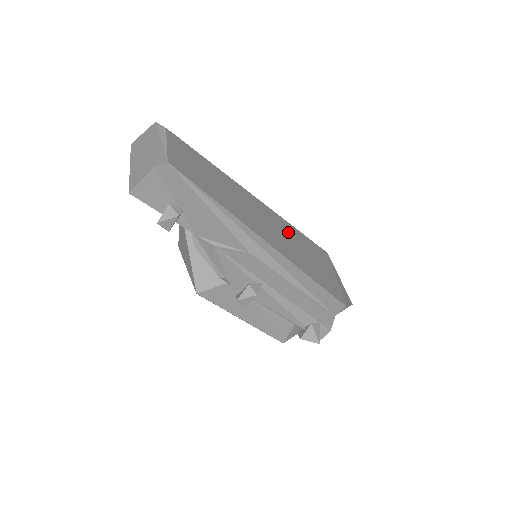
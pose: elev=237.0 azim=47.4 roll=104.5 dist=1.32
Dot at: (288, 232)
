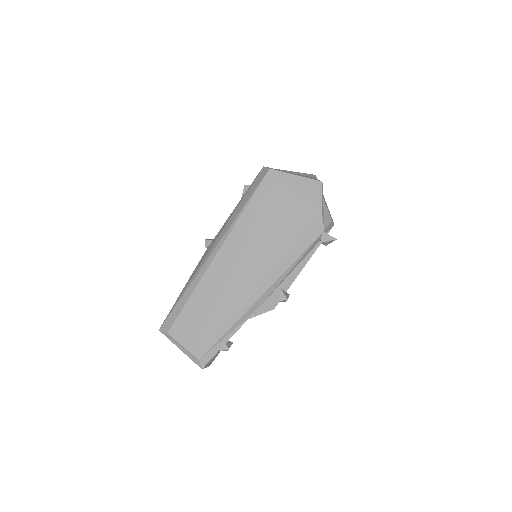
Dot at: (248, 236)
